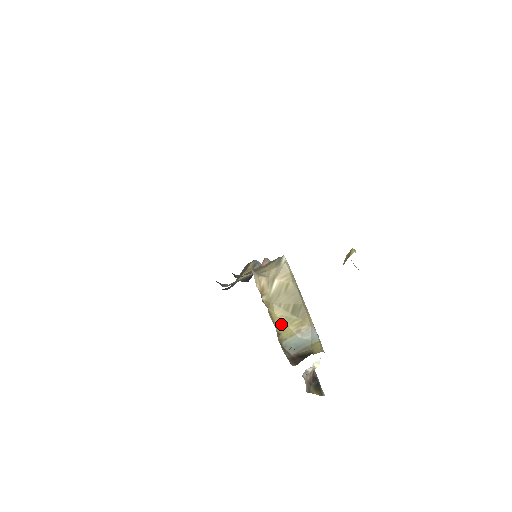
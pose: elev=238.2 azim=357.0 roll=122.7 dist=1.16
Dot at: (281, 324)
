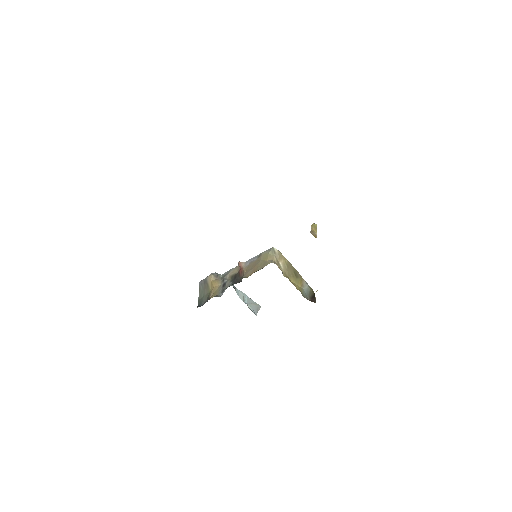
Dot at: (296, 286)
